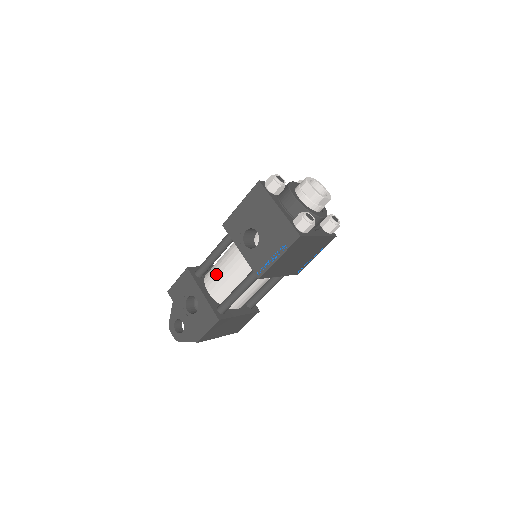
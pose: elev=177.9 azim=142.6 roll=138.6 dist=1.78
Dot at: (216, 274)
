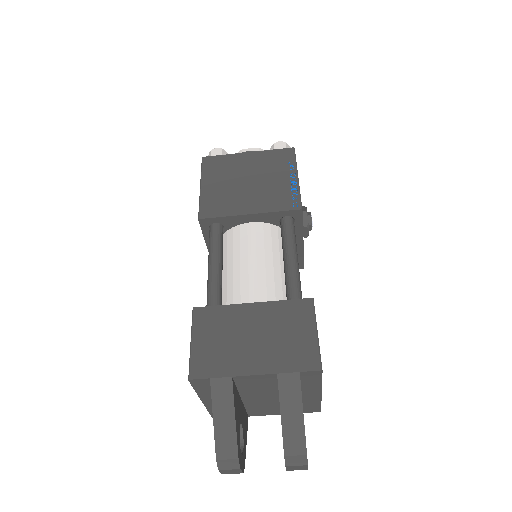
Dot at: occluded
